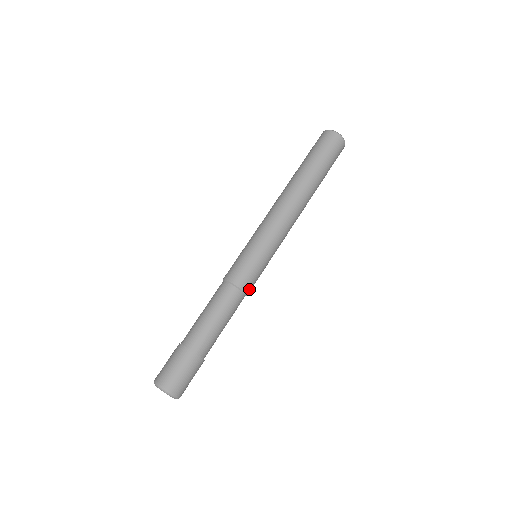
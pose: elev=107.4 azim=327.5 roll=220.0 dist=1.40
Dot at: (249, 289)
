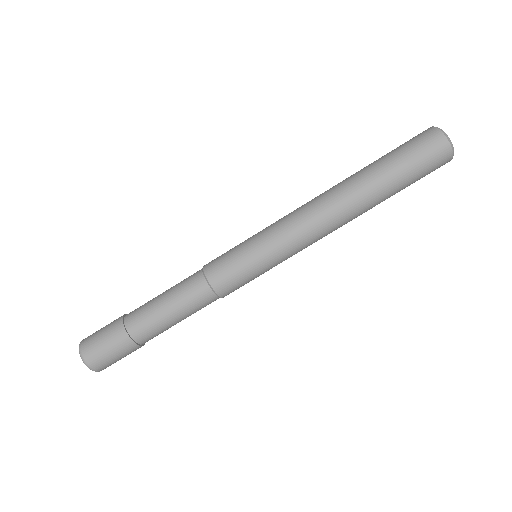
Dot at: occluded
